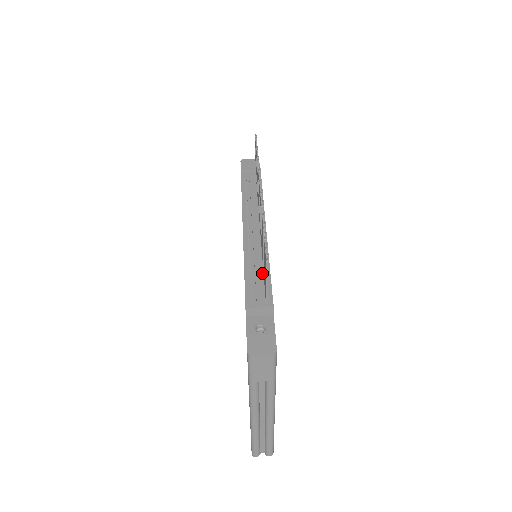
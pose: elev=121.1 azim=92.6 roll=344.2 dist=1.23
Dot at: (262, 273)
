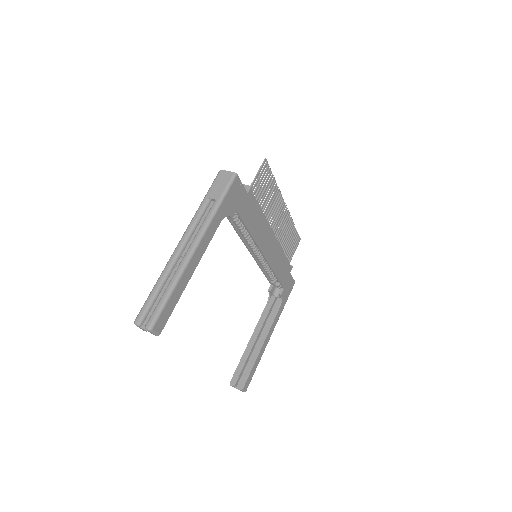
Dot at: occluded
